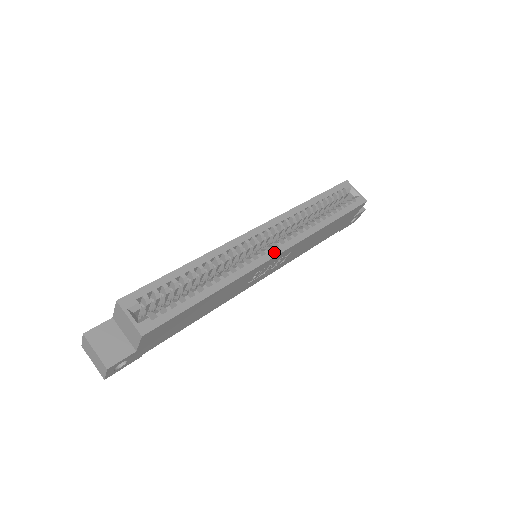
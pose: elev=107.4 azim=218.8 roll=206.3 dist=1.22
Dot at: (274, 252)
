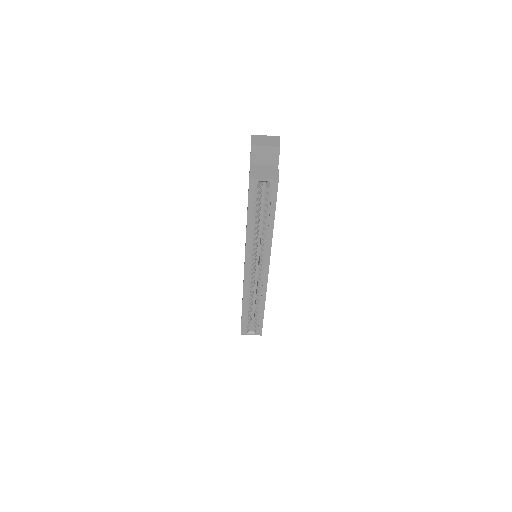
Dot at: (266, 272)
